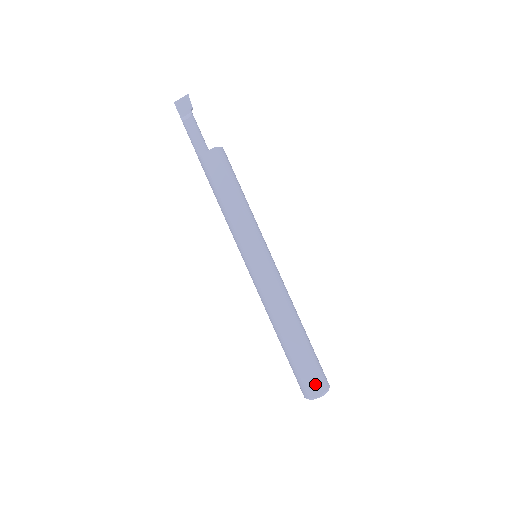
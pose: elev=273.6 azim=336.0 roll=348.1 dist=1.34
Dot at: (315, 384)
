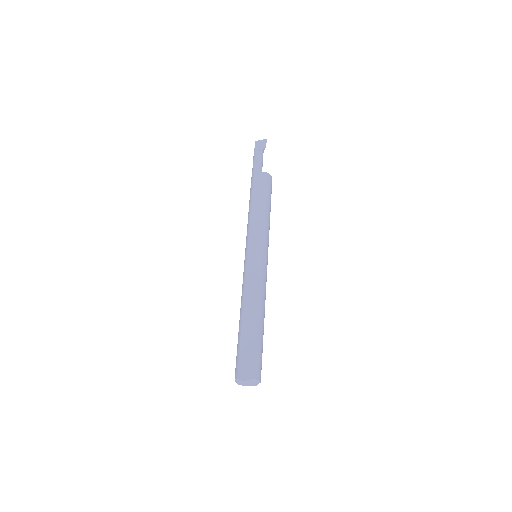
Dot at: (248, 368)
